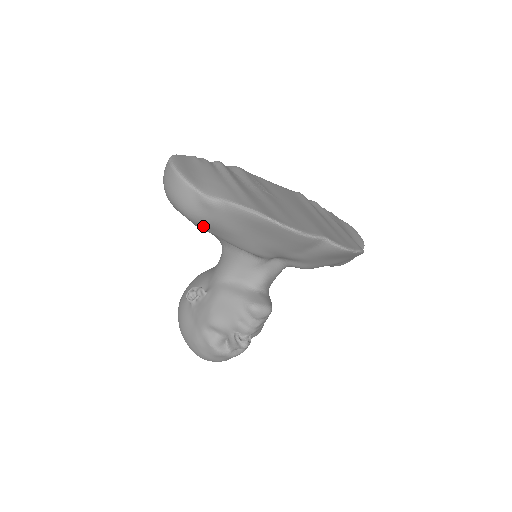
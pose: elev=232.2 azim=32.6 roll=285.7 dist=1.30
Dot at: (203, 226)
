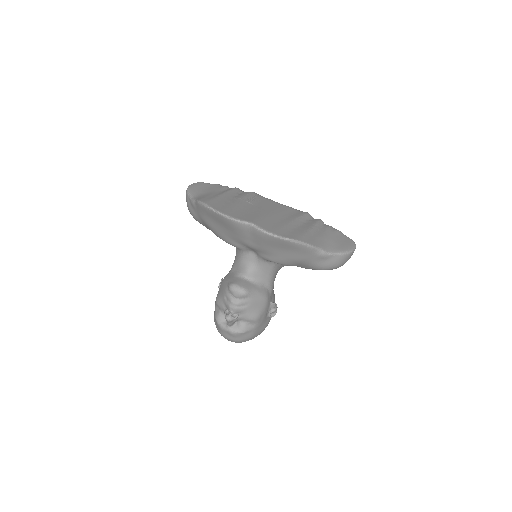
Dot at: (202, 224)
